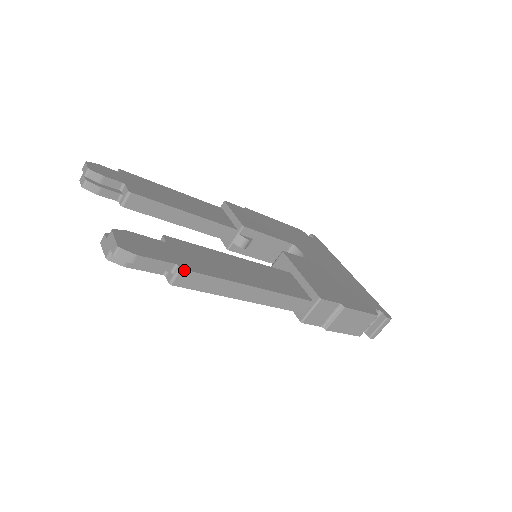
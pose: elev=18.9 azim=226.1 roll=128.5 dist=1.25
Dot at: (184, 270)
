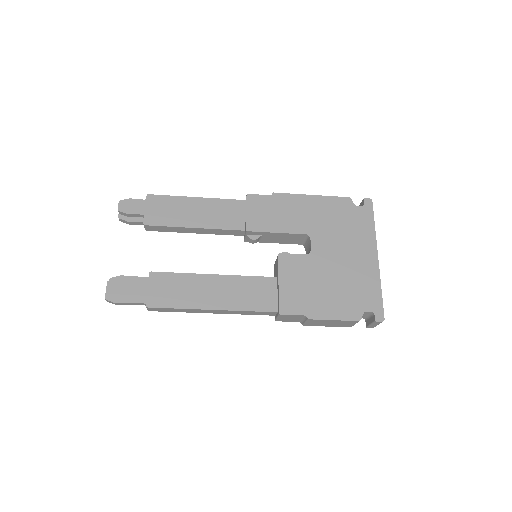
Dot at: (150, 307)
